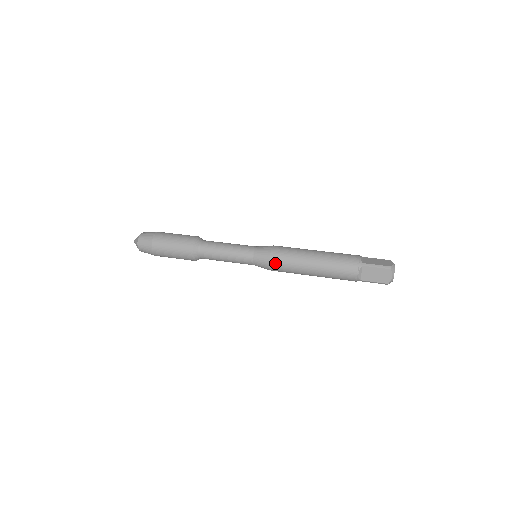
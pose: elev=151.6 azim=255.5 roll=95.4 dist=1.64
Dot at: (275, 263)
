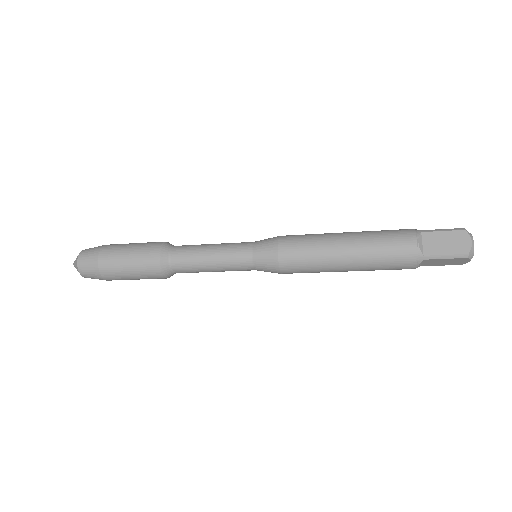
Dot at: (287, 248)
